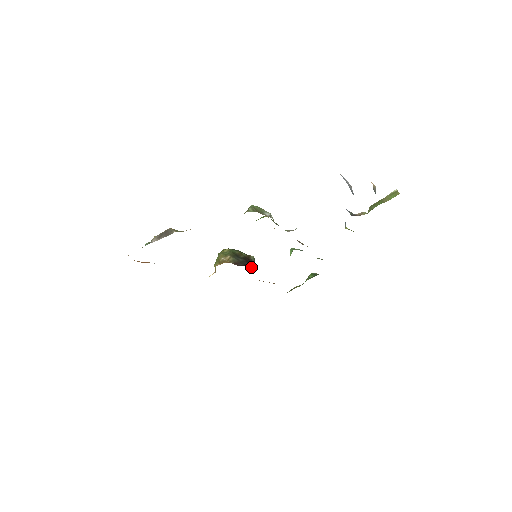
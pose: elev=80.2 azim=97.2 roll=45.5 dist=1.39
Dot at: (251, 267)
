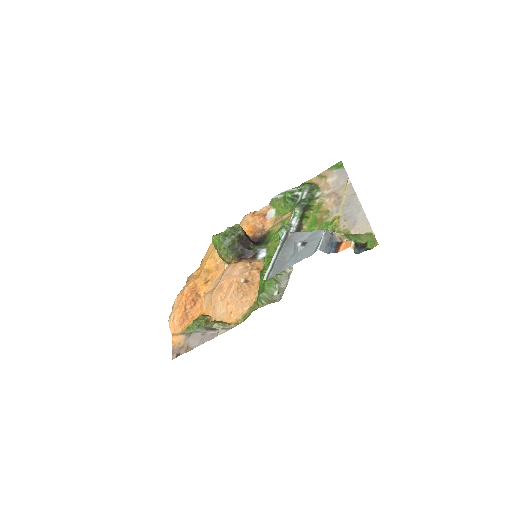
Dot at: (253, 254)
